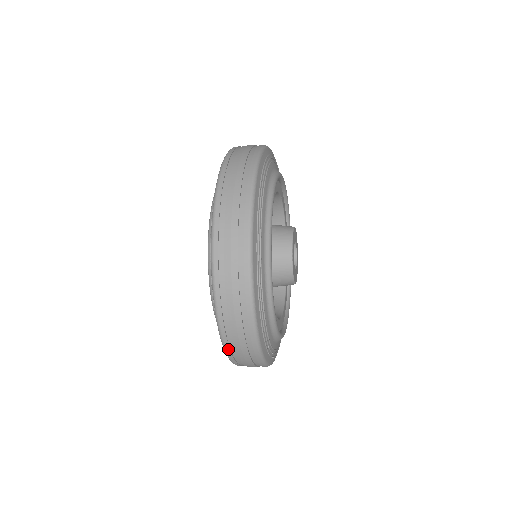
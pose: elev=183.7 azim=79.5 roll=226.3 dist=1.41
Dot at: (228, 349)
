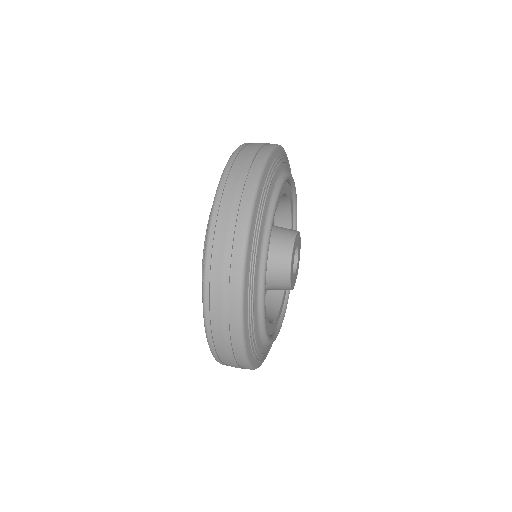
Dot at: (217, 358)
